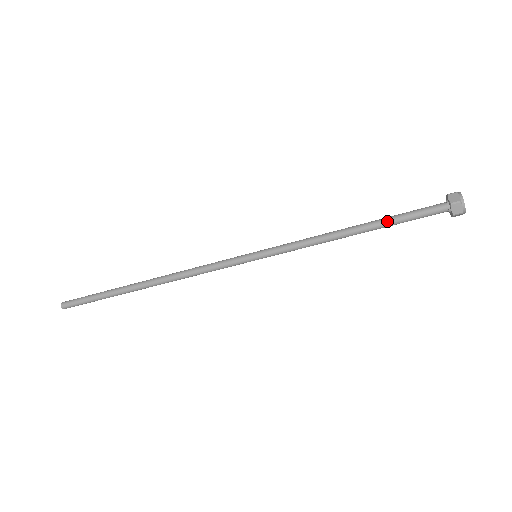
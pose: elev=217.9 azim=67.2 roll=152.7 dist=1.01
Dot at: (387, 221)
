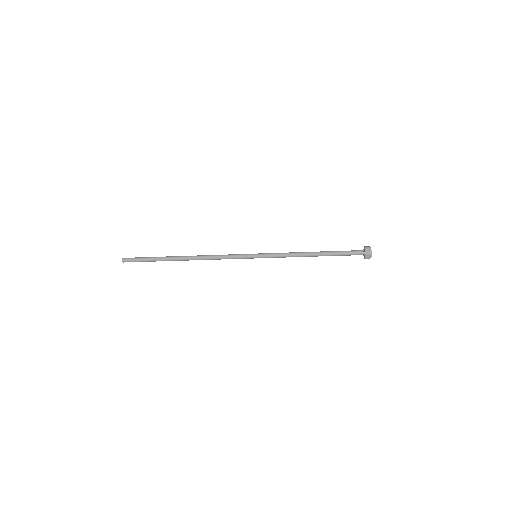
Dot at: occluded
